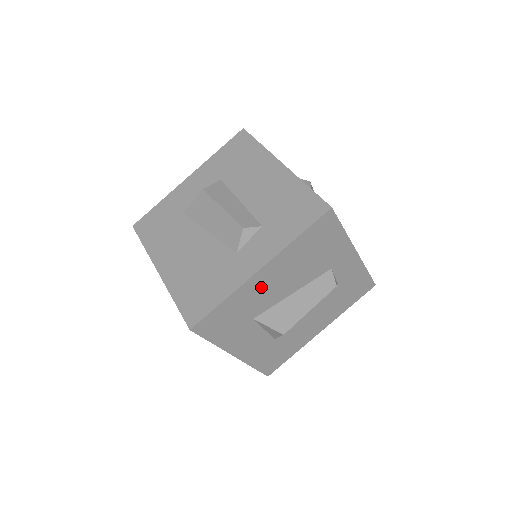
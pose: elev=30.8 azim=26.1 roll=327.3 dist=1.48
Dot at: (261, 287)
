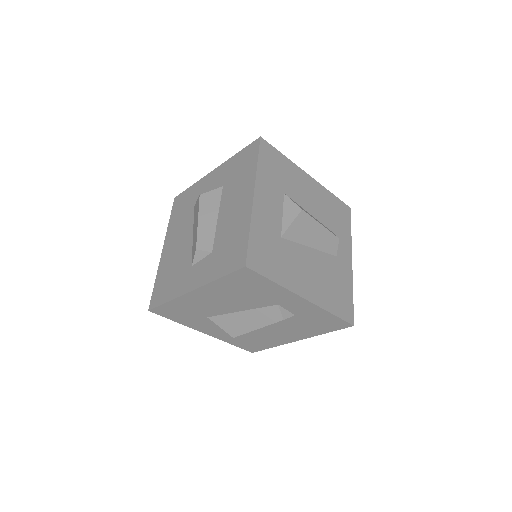
Dot at: (201, 301)
